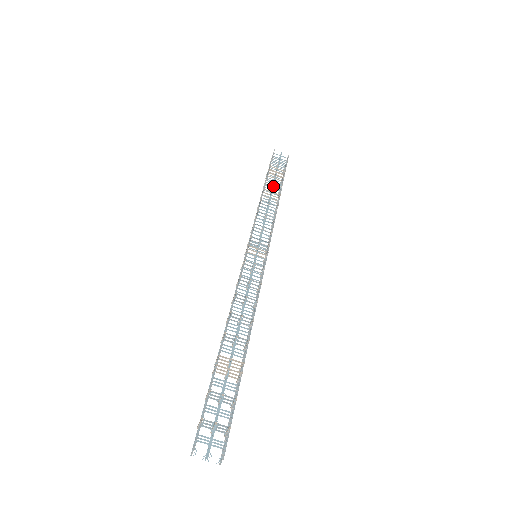
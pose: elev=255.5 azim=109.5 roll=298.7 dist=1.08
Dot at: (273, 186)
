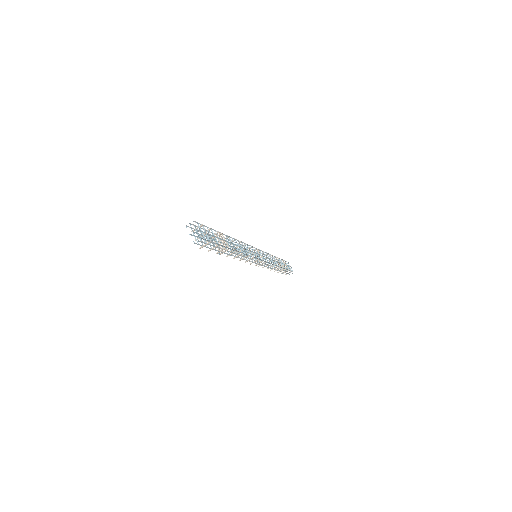
Dot at: occluded
